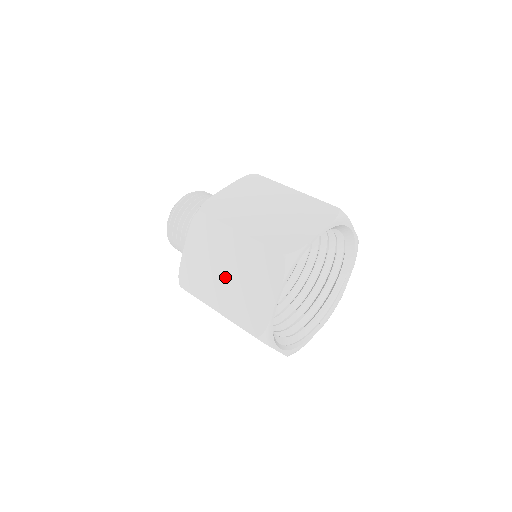
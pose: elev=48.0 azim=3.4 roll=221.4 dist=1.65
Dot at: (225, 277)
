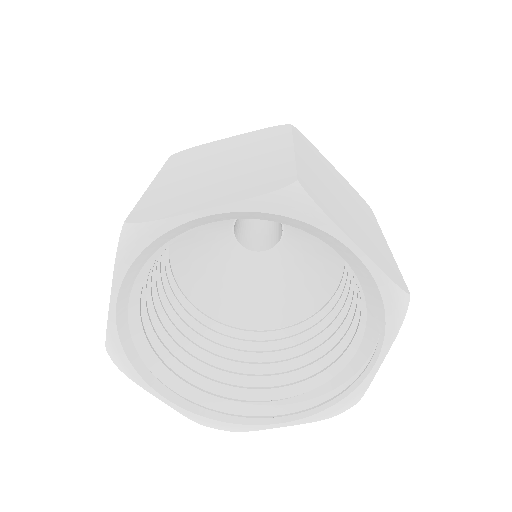
Dot at: occluded
